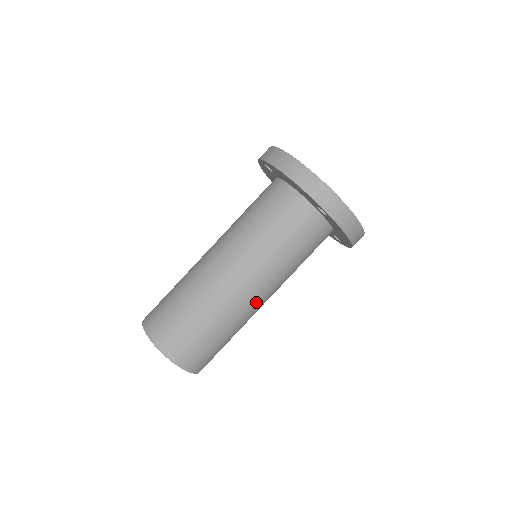
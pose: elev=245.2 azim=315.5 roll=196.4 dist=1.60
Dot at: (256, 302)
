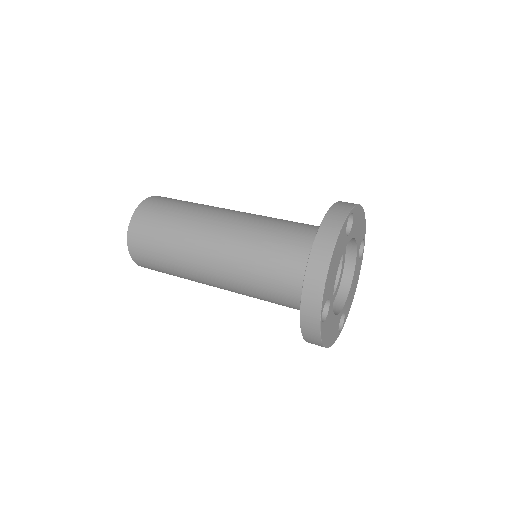
Dot at: (213, 284)
